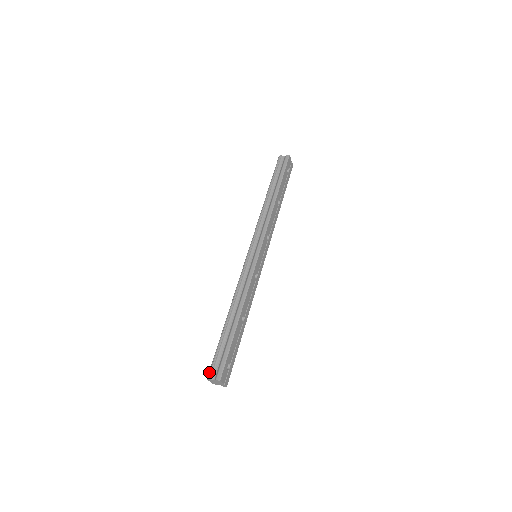
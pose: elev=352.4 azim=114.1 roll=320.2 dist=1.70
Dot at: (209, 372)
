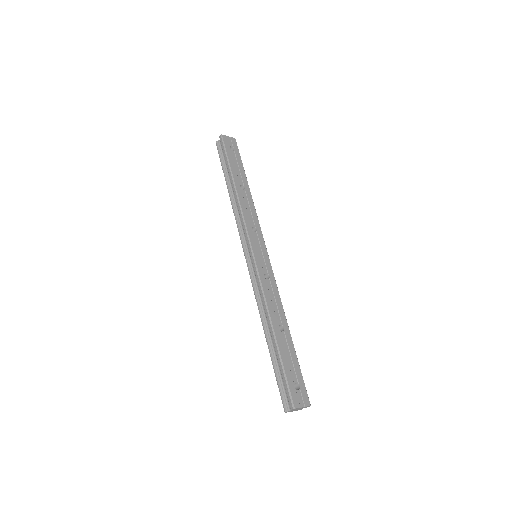
Dot at: occluded
